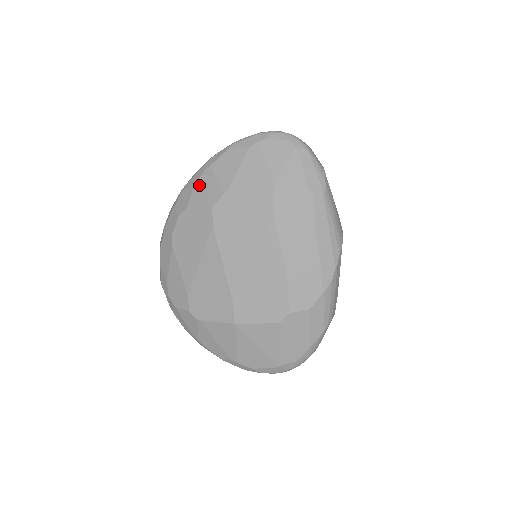
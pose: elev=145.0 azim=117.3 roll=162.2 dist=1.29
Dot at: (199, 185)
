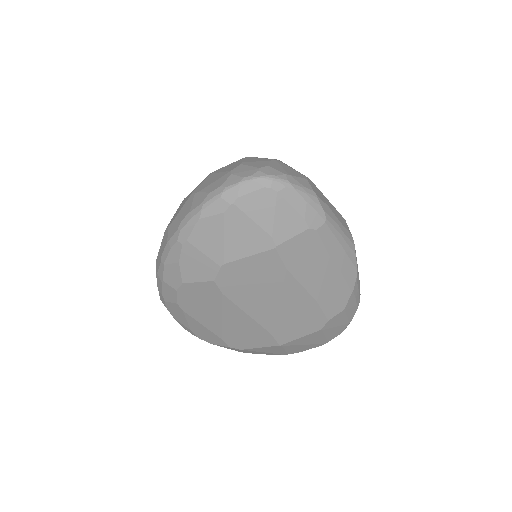
Dot at: (184, 262)
